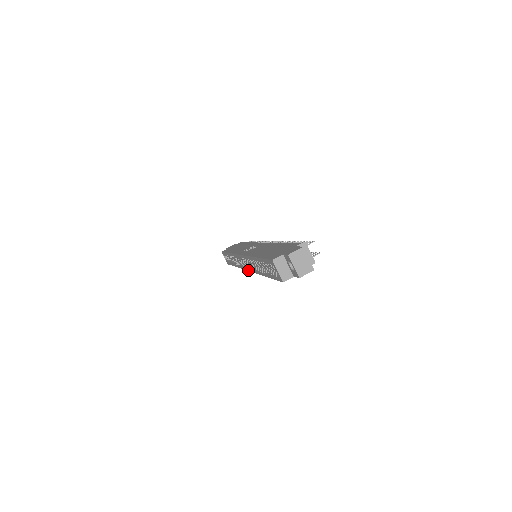
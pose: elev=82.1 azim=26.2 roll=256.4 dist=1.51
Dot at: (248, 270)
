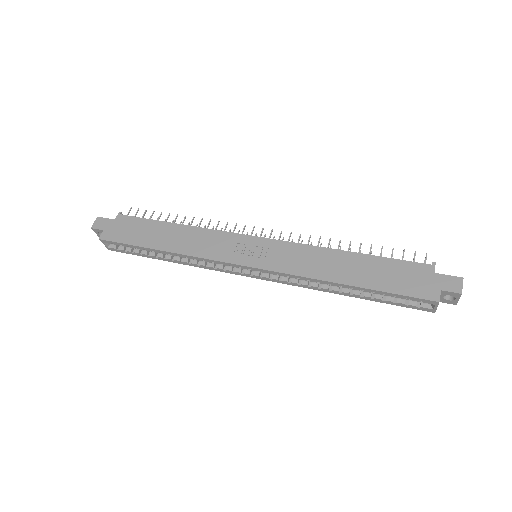
Dot at: (262, 279)
